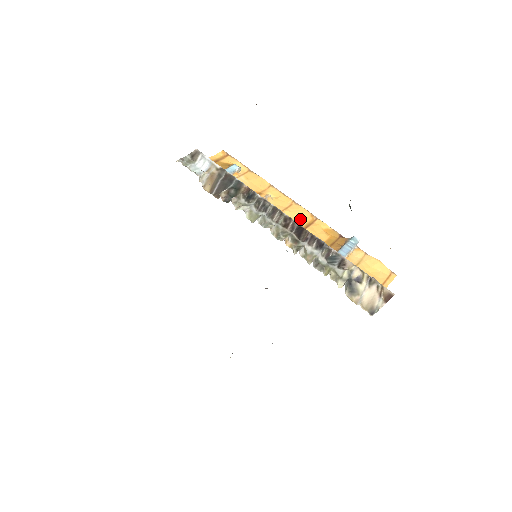
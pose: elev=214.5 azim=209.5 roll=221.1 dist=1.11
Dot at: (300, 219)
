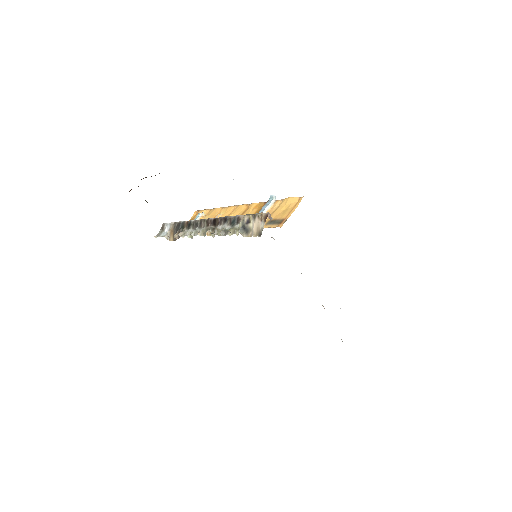
Dot at: (239, 213)
